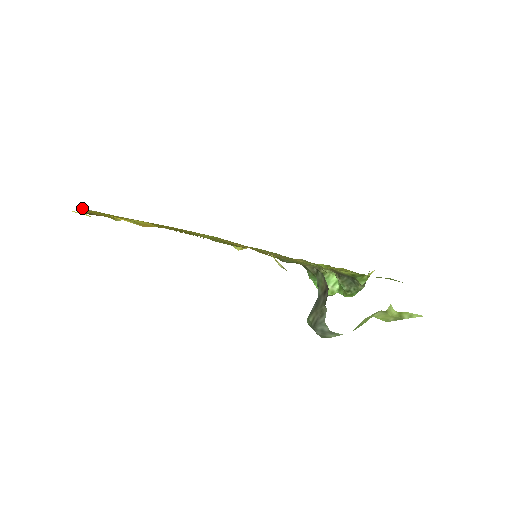
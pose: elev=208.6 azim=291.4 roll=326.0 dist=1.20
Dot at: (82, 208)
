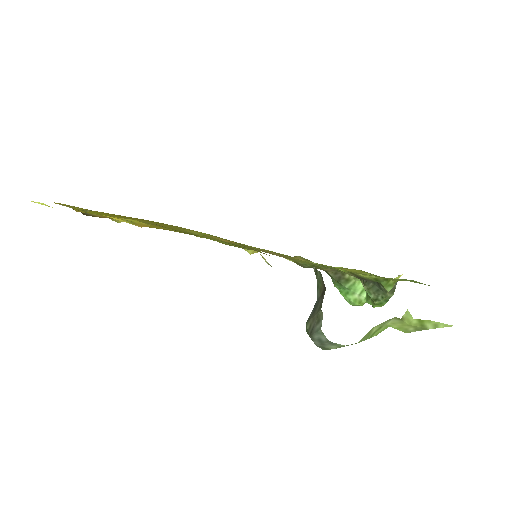
Dot at: (60, 203)
